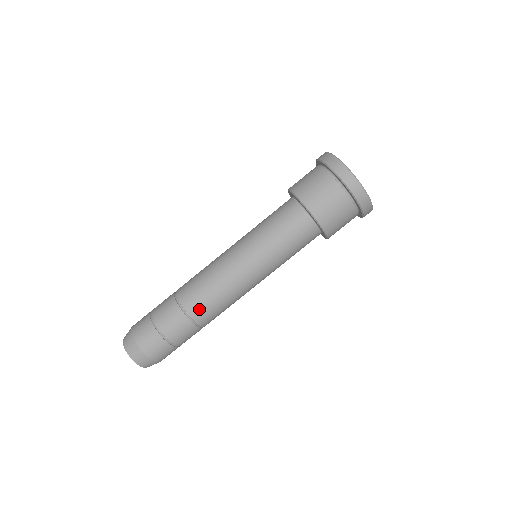
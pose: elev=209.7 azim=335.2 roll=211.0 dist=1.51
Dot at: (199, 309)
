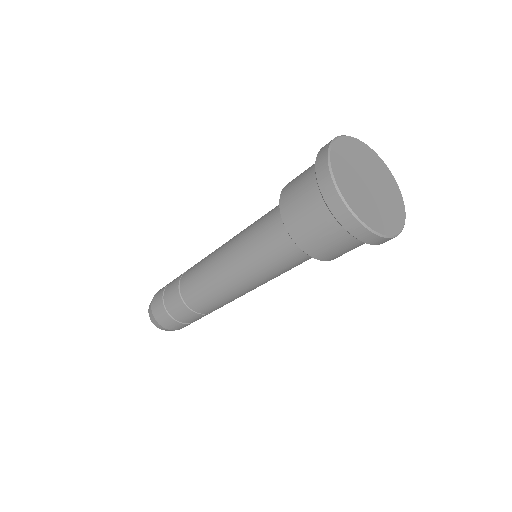
Dot at: (192, 298)
